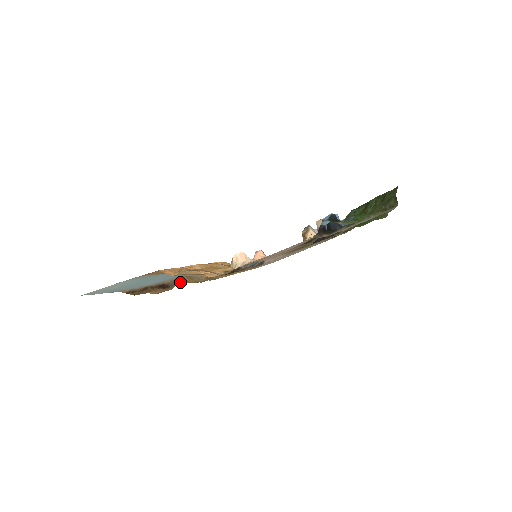
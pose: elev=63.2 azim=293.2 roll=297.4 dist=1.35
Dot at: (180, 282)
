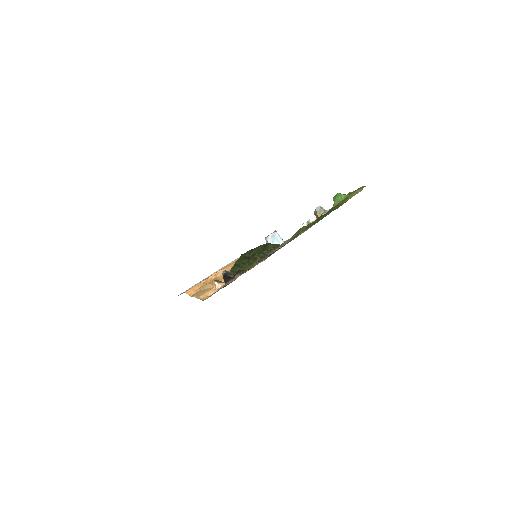
Dot at: occluded
